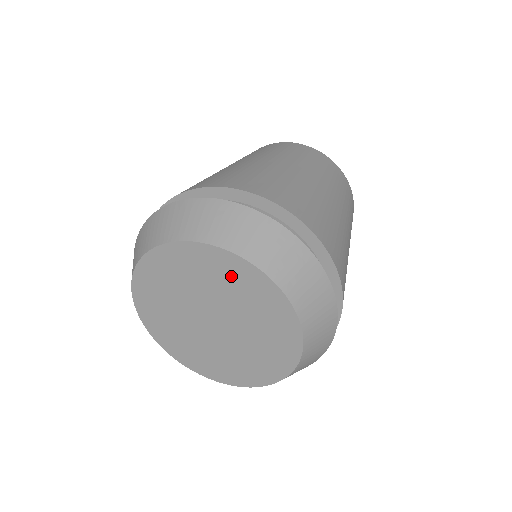
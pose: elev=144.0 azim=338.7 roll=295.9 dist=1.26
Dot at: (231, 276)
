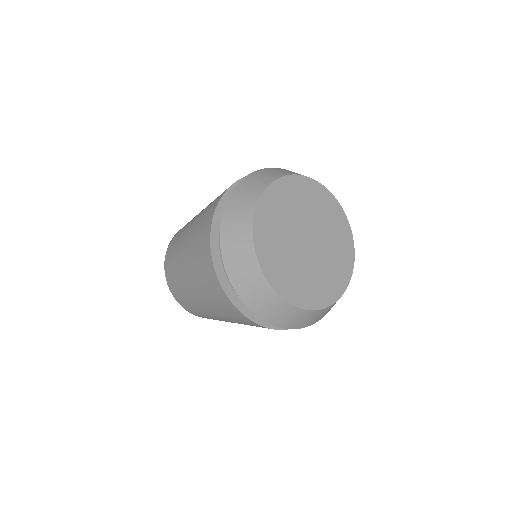
Dot at: (285, 197)
